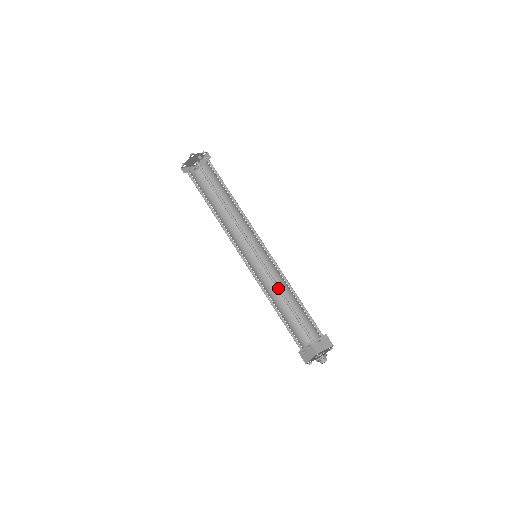
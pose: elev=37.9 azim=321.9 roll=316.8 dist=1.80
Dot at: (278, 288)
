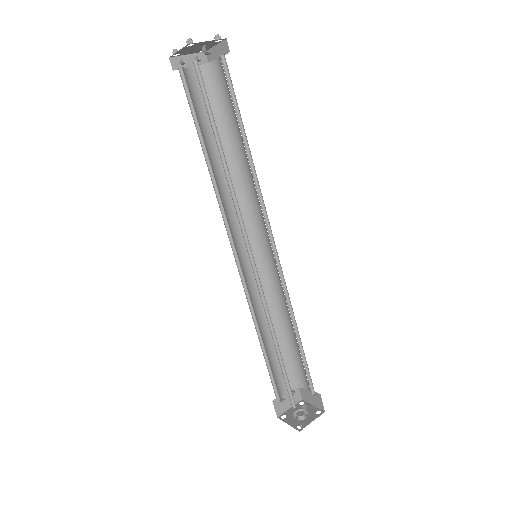
Dot at: (270, 322)
